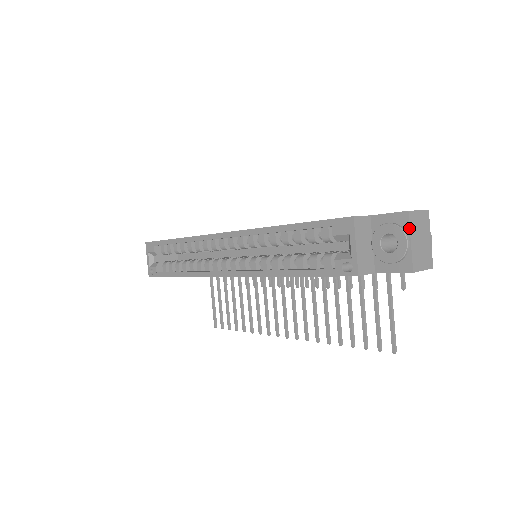
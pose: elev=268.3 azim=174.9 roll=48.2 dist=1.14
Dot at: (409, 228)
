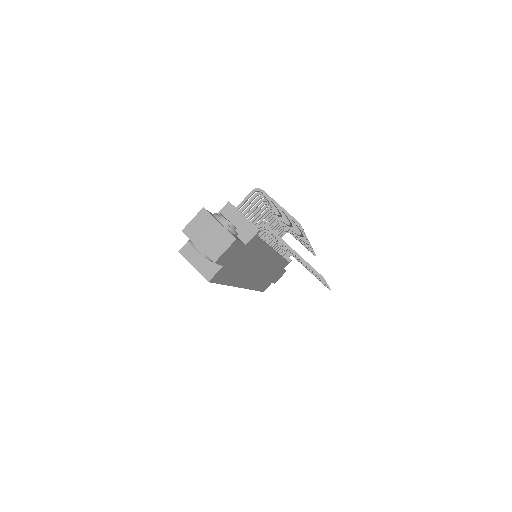
Dot at: (190, 240)
